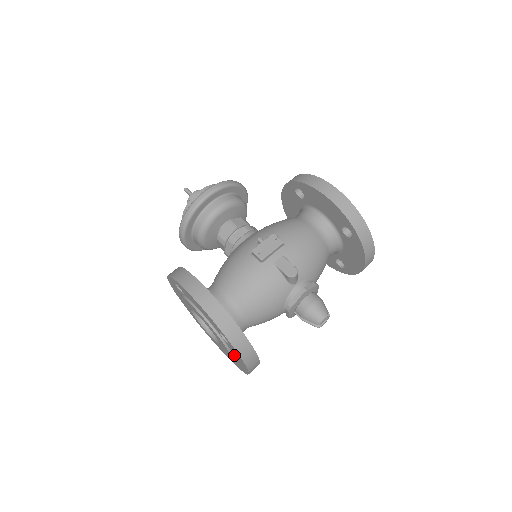
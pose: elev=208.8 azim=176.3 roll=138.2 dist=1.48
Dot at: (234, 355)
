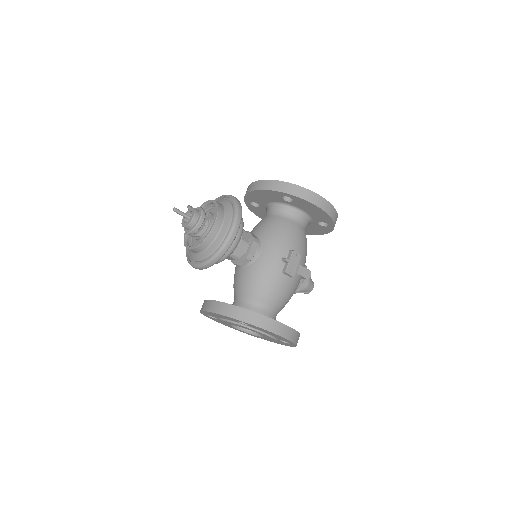
Dot at: occluded
